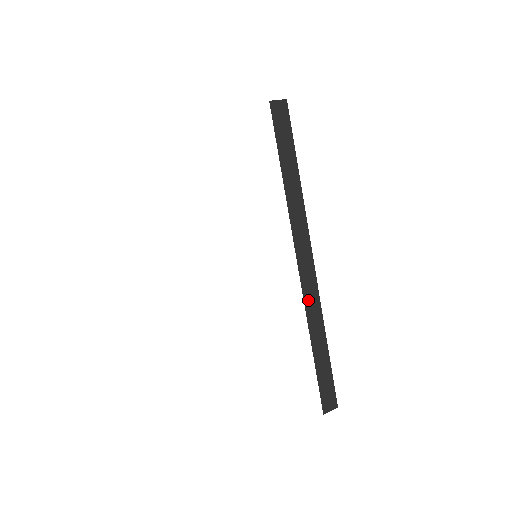
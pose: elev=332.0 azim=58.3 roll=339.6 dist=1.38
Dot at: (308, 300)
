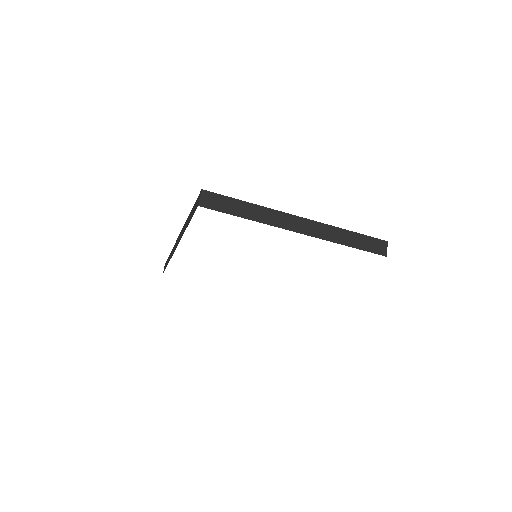
Dot at: occluded
